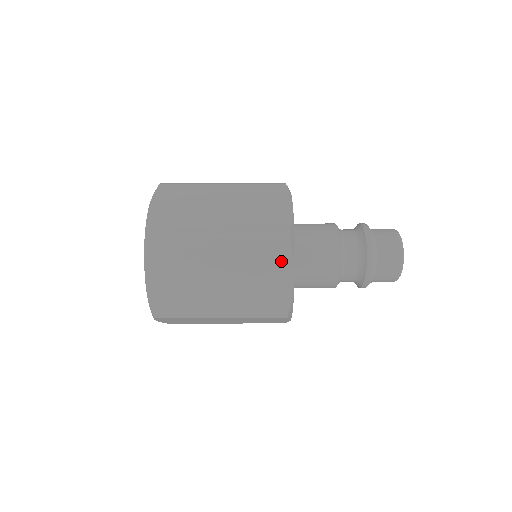
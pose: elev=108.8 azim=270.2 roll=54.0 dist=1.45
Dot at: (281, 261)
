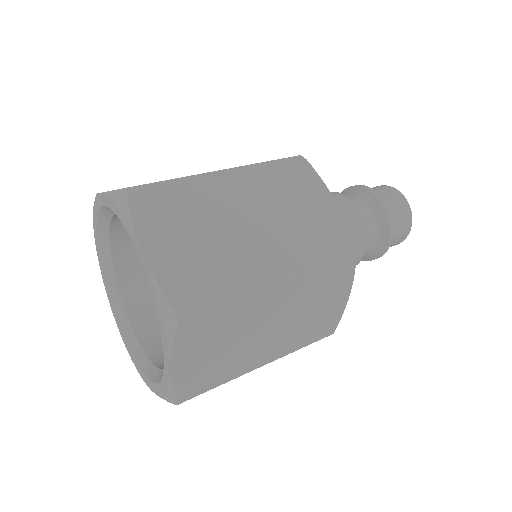
Dot at: (310, 184)
